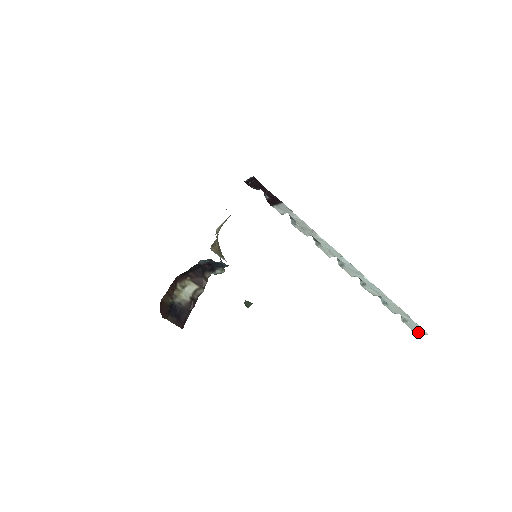
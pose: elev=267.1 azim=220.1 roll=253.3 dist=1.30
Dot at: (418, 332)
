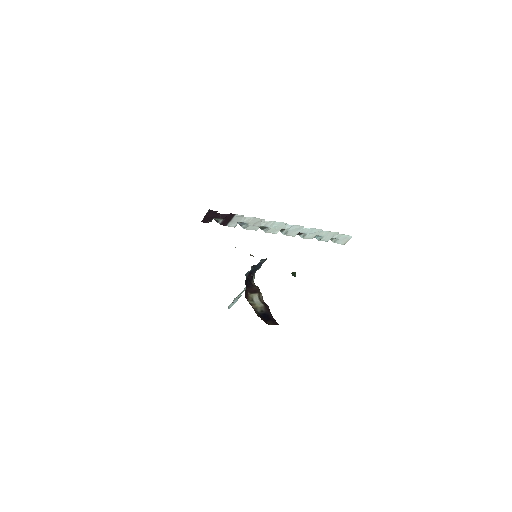
Dot at: (346, 242)
